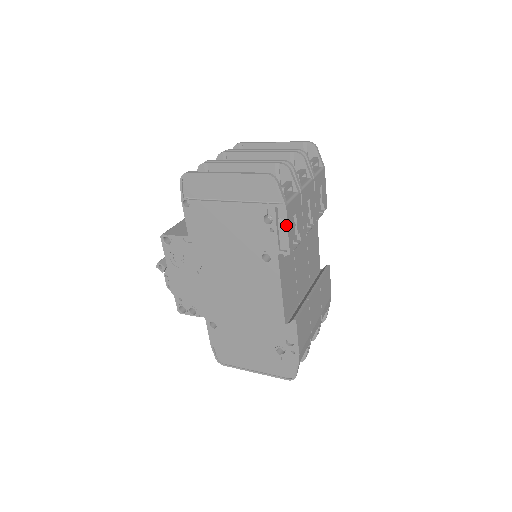
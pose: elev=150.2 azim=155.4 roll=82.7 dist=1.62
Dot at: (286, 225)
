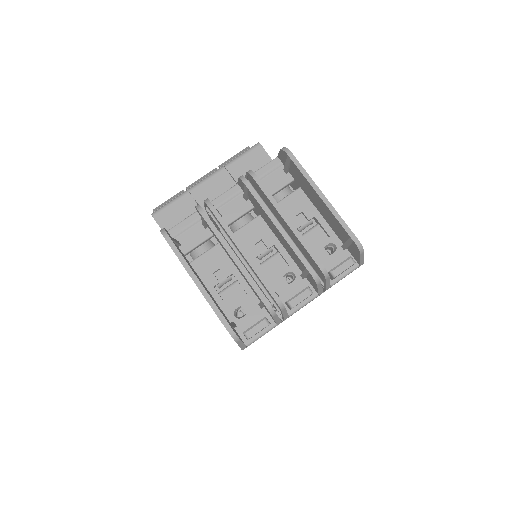
Dot at: occluded
